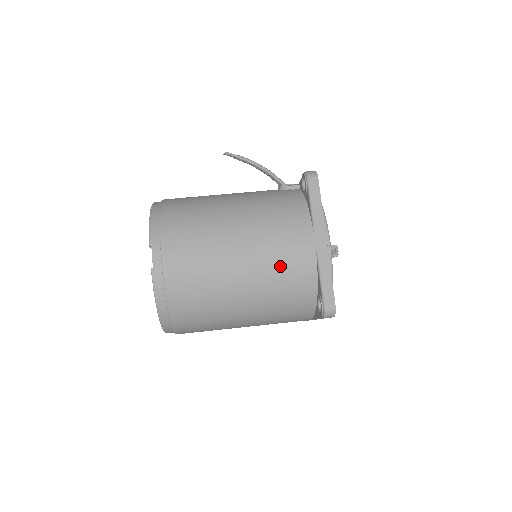
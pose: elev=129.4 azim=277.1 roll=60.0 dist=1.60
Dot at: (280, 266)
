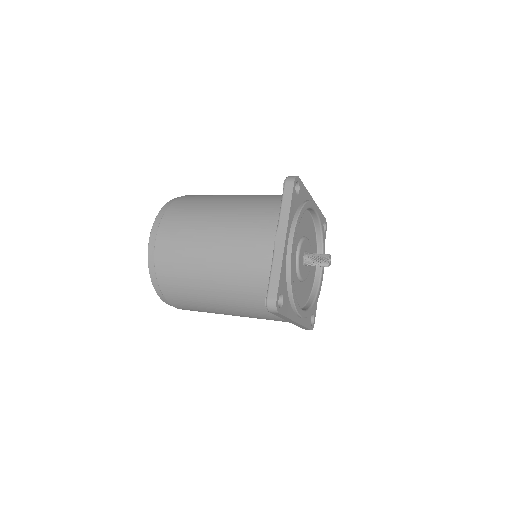
Dot at: occluded
